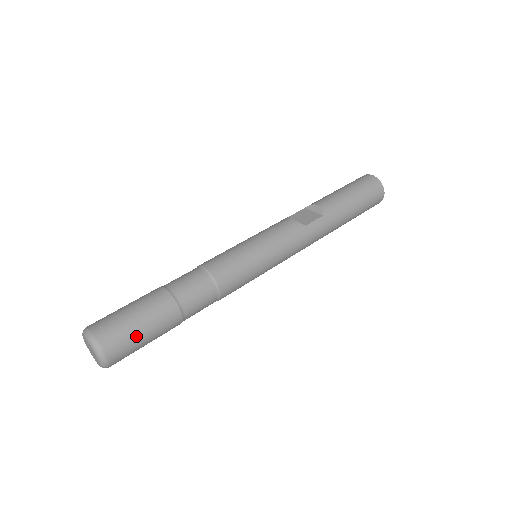
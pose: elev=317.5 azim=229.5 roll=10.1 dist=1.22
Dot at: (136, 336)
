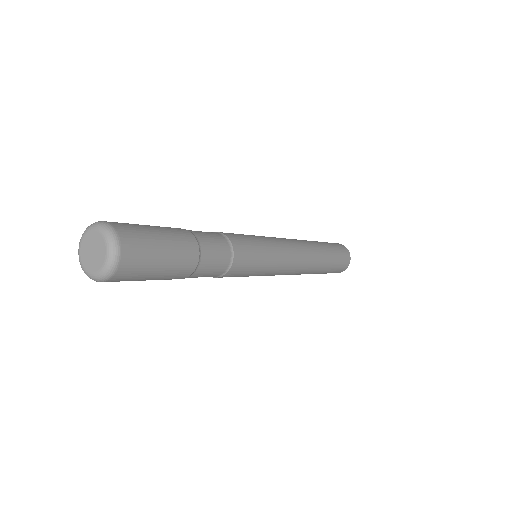
Dot at: (138, 225)
